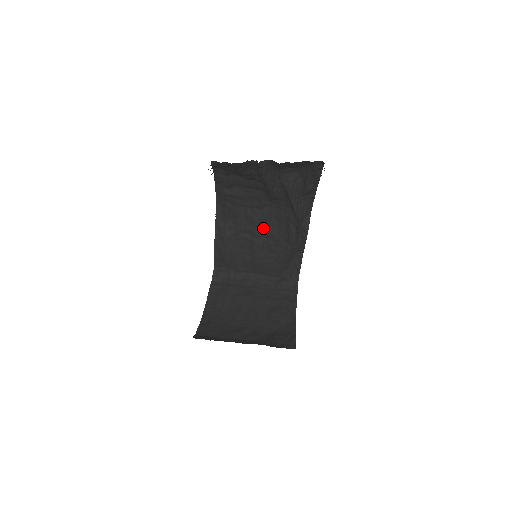
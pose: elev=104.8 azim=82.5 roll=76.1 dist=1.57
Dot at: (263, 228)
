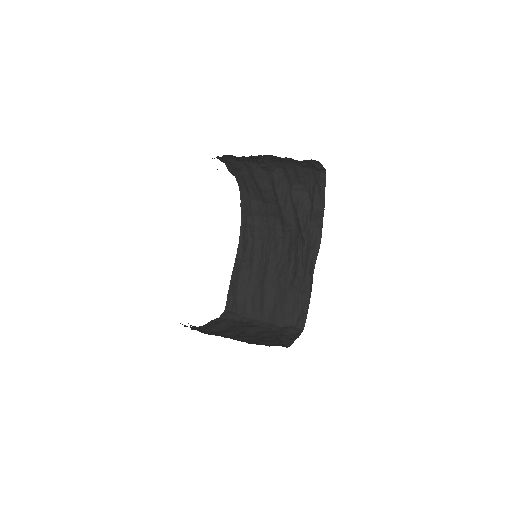
Dot at: (275, 263)
